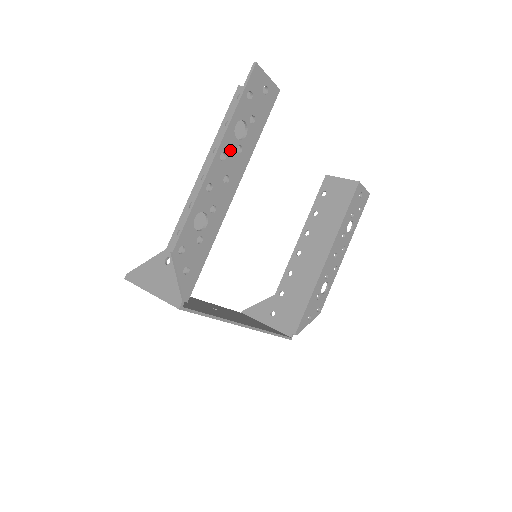
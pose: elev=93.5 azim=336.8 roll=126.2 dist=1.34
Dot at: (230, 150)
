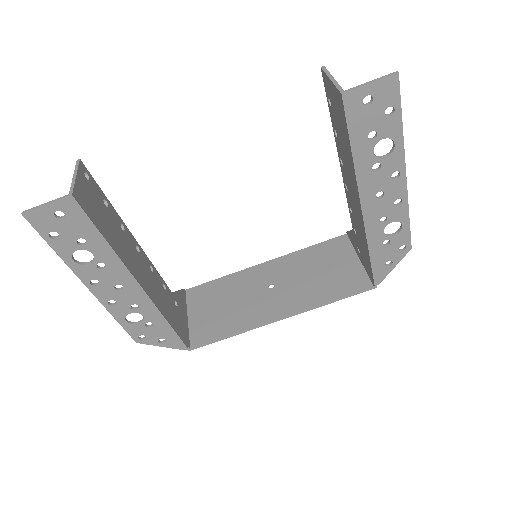
Dot at: (94, 274)
